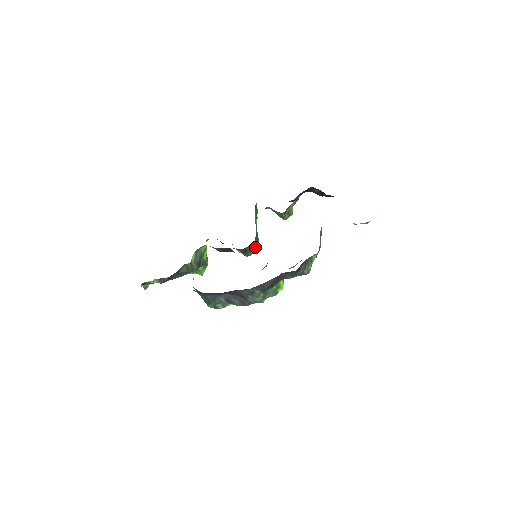
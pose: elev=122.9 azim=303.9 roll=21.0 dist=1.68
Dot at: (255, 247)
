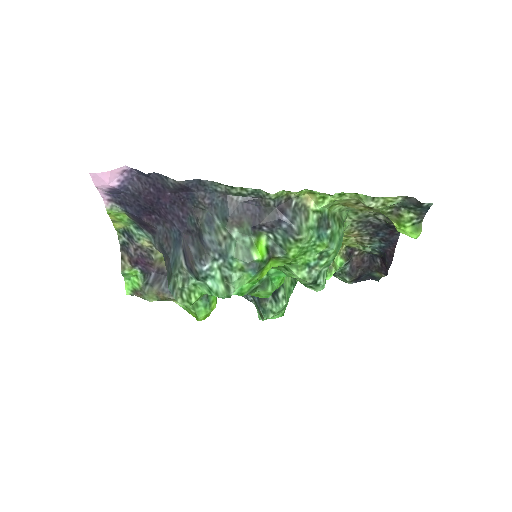
Dot at: (276, 300)
